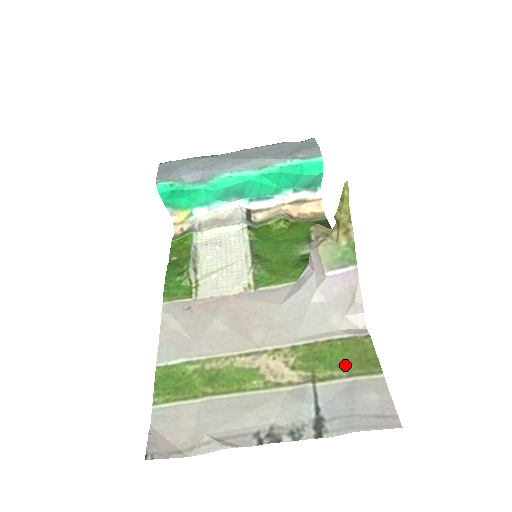
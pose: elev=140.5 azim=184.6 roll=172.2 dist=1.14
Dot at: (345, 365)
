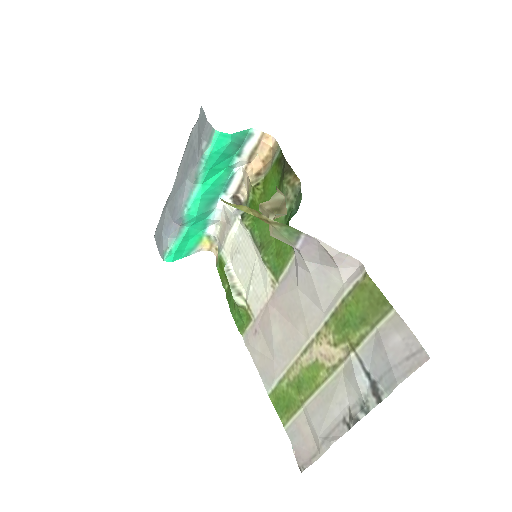
Dot at: (364, 319)
